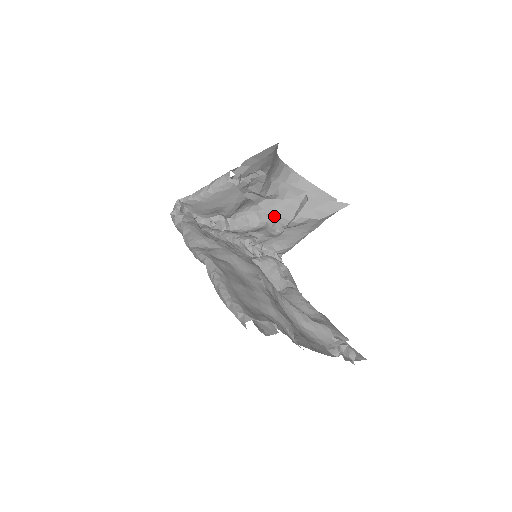
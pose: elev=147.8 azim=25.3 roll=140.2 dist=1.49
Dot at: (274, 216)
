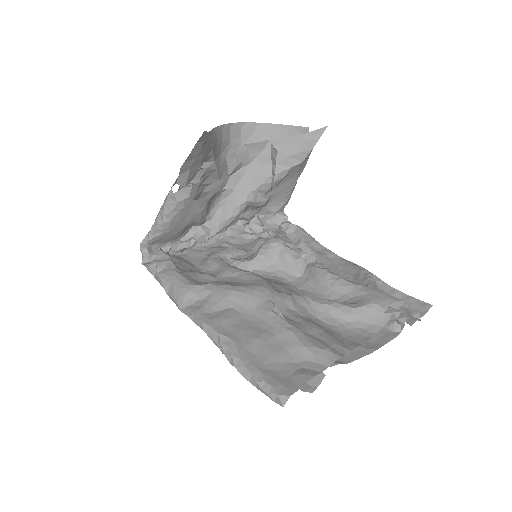
Dot at: (251, 188)
